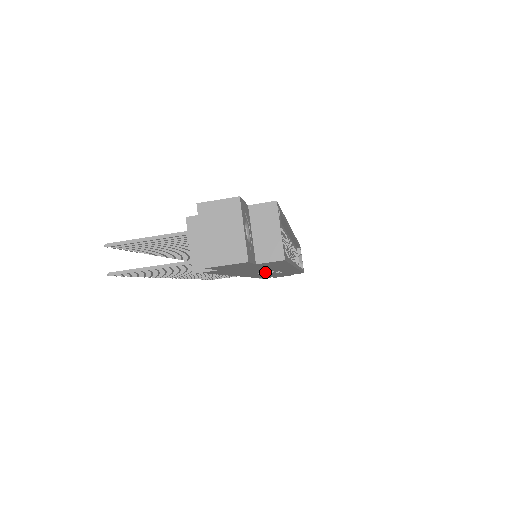
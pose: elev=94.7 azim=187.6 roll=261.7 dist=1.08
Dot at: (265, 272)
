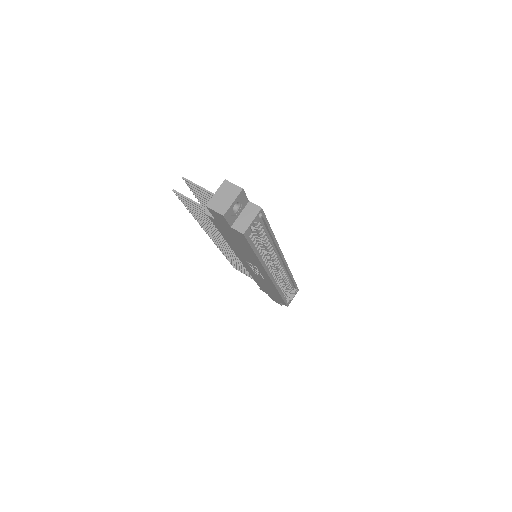
Dot at: (251, 264)
